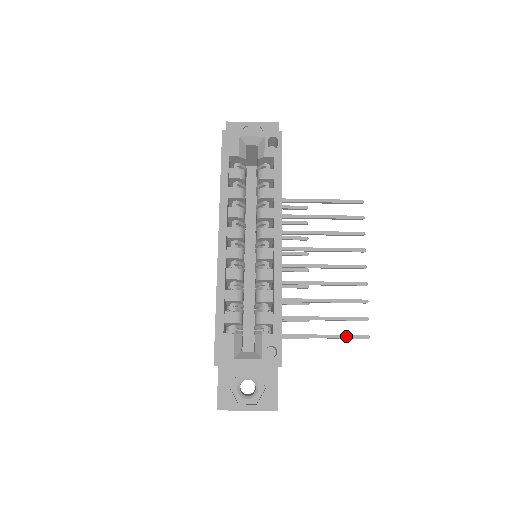
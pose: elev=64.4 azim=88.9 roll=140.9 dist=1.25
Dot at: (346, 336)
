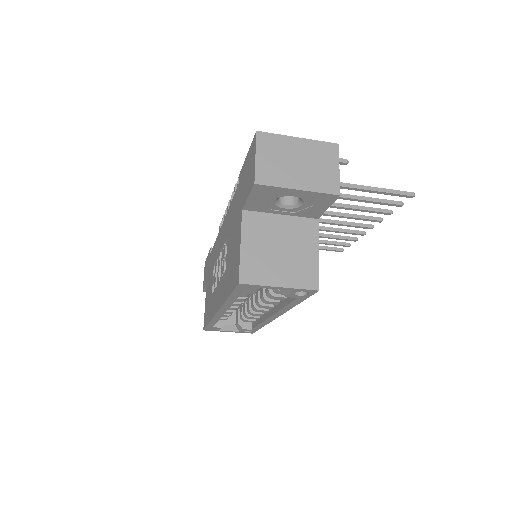
Dot at: occluded
